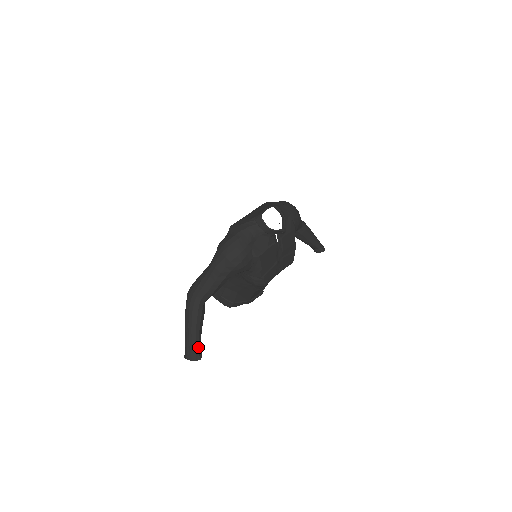
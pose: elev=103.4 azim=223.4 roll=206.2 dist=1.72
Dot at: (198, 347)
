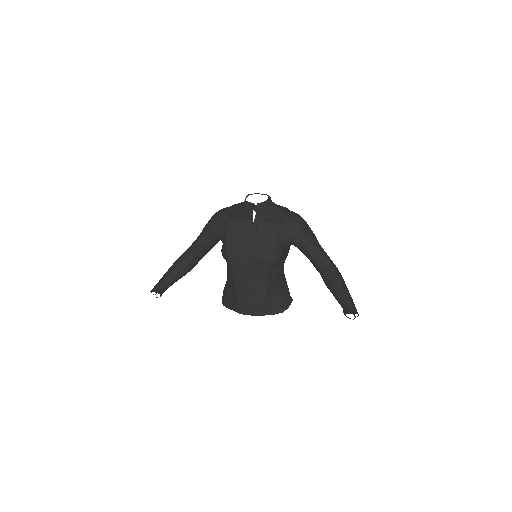
Dot at: (161, 284)
